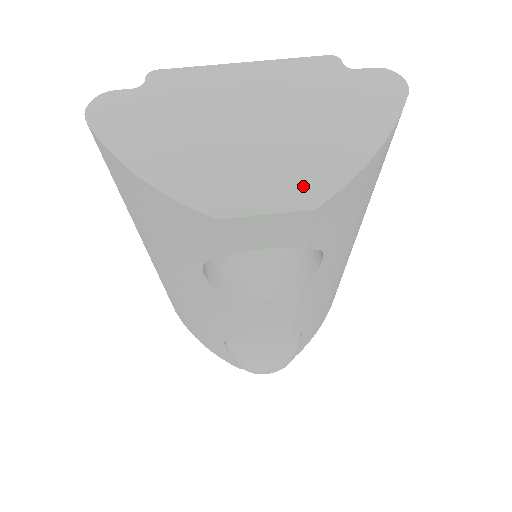
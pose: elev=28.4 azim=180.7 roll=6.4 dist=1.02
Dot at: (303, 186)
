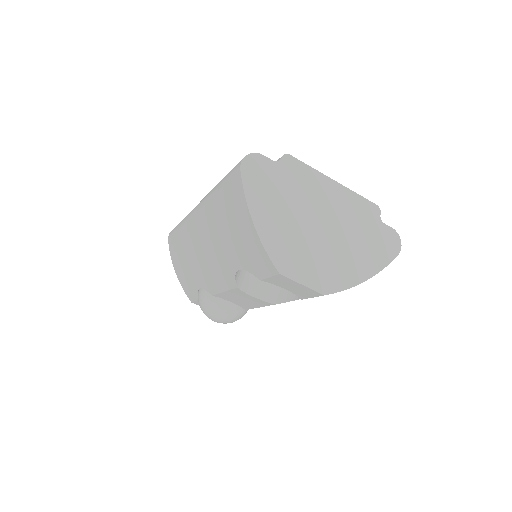
Dot at: (326, 279)
